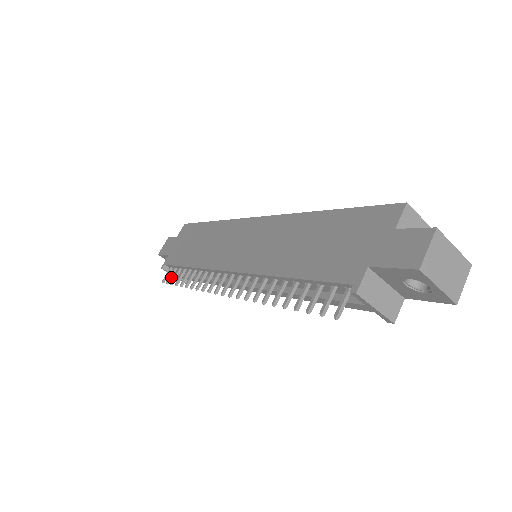
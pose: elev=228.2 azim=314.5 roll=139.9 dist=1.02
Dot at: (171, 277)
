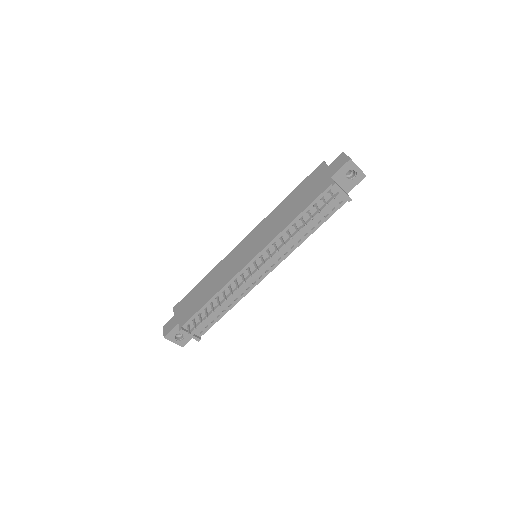
Dot at: (195, 324)
